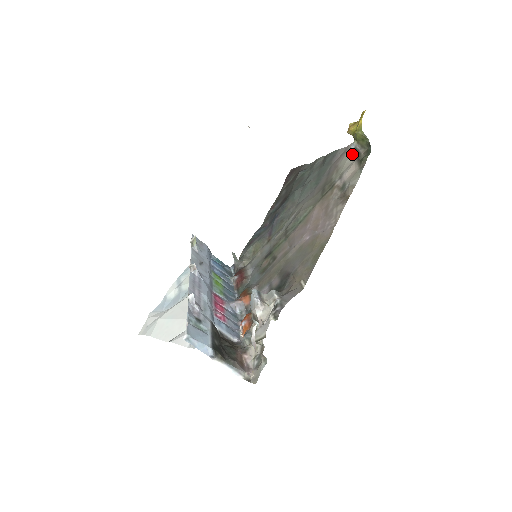
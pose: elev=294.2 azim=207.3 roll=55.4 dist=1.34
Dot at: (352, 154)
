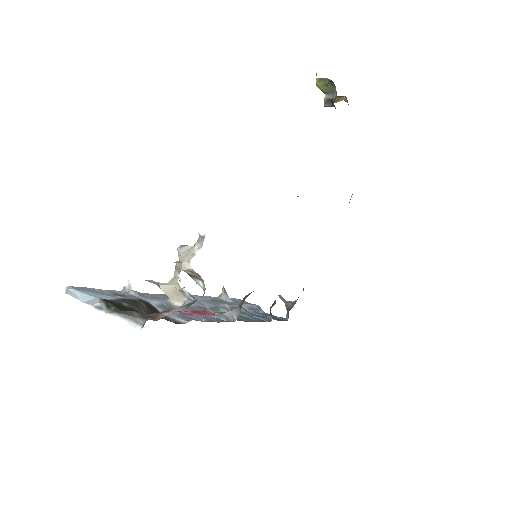
Dot at: occluded
